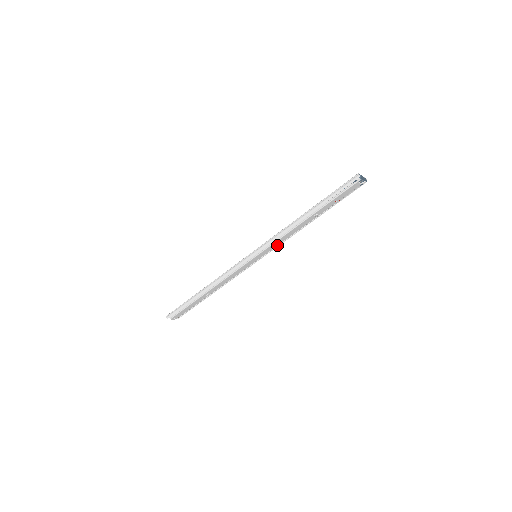
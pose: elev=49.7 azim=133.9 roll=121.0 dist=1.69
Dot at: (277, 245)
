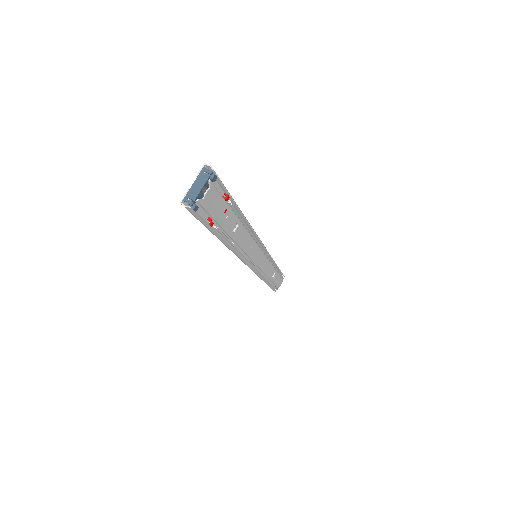
Dot at: (256, 241)
